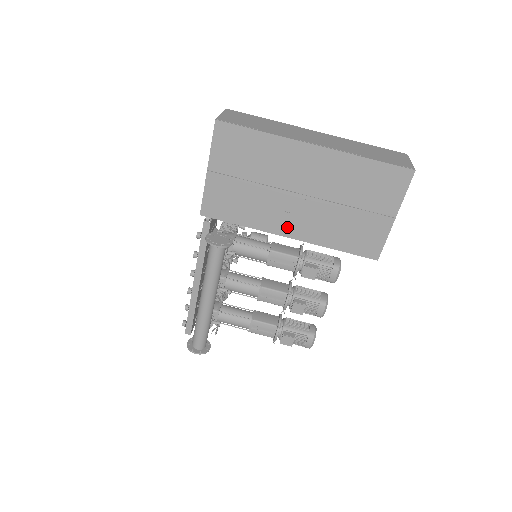
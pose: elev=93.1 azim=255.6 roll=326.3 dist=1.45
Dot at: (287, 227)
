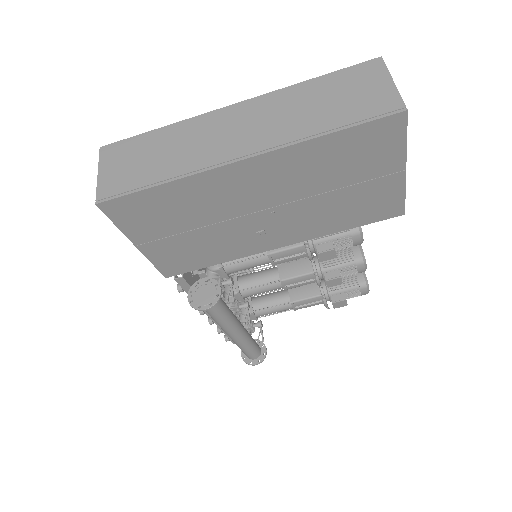
Dot at: (271, 241)
